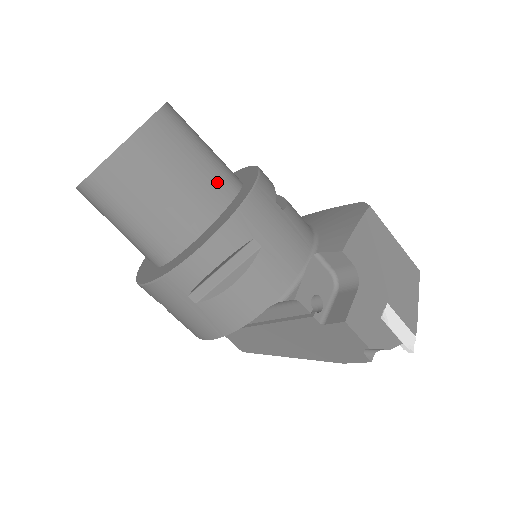
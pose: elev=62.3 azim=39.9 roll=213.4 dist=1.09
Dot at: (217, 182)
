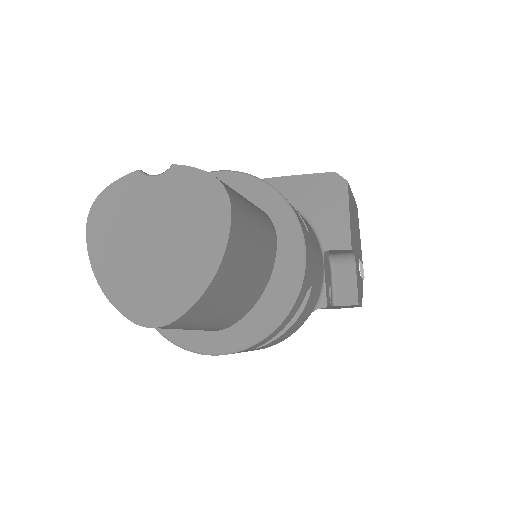
Dot at: (268, 242)
